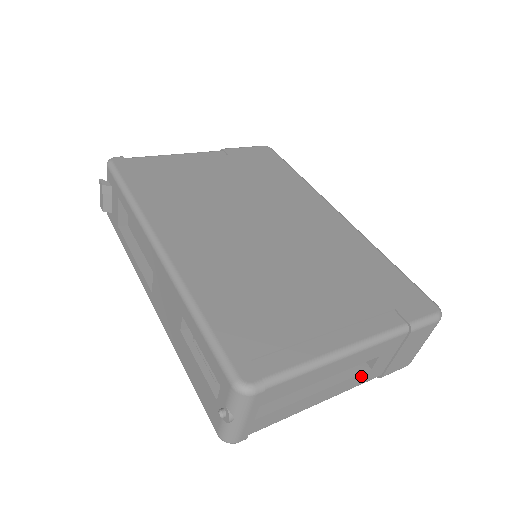
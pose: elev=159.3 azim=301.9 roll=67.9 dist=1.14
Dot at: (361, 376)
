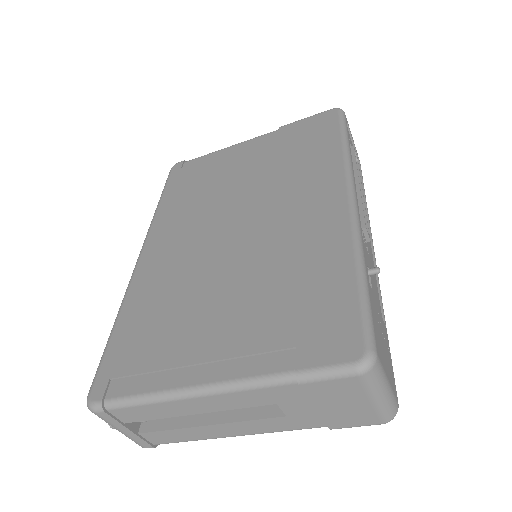
Dot at: (277, 421)
